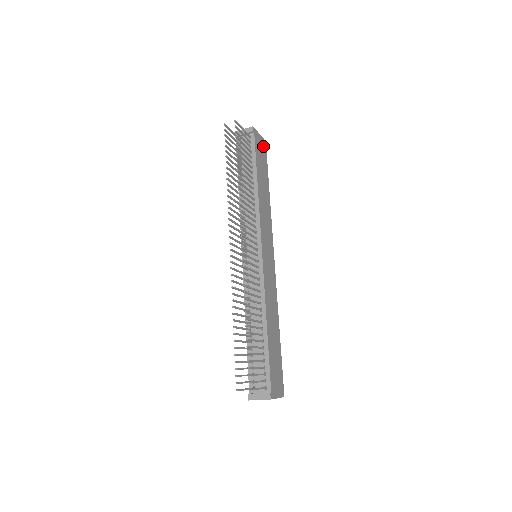
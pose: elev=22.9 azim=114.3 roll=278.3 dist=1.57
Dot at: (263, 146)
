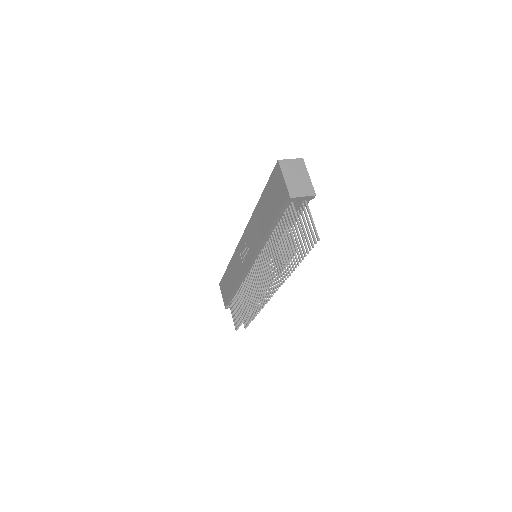
Dot at: occluded
